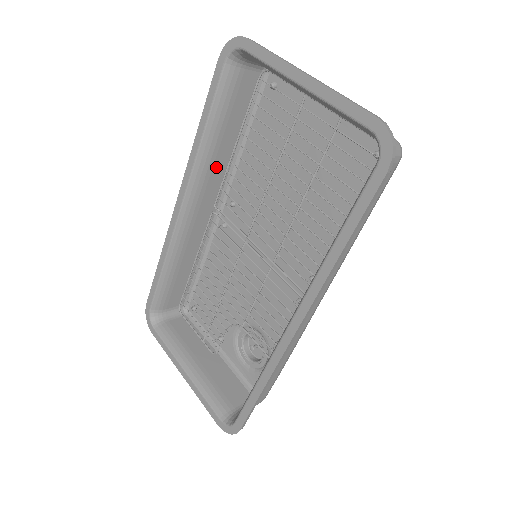
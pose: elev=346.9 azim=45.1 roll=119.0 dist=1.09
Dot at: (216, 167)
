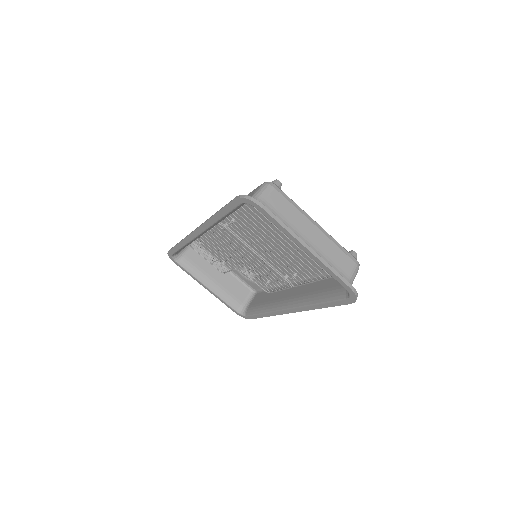
Dot at: occluded
